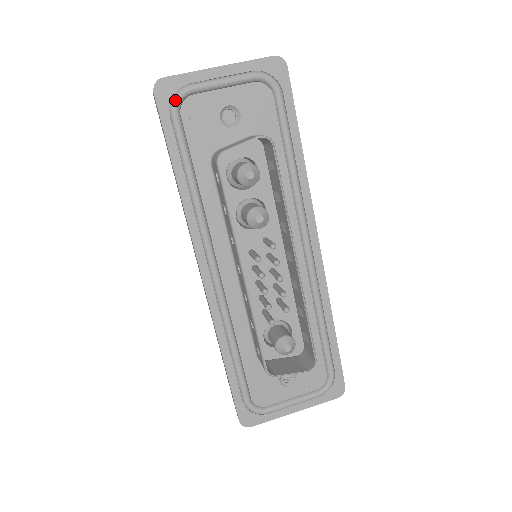
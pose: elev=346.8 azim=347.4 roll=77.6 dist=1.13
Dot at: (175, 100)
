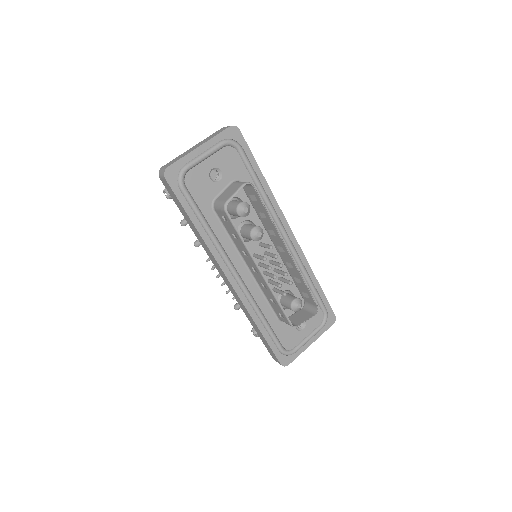
Dot at: (180, 178)
